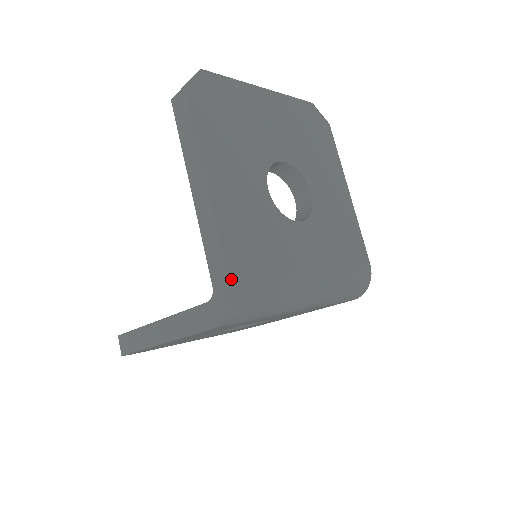
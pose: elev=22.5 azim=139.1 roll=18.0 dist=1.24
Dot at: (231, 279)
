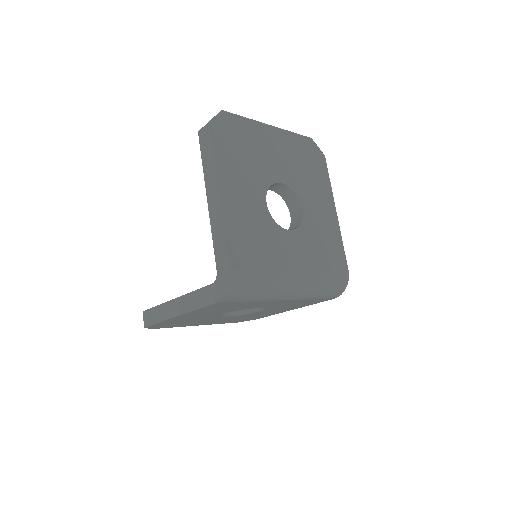
Dot at: (230, 266)
